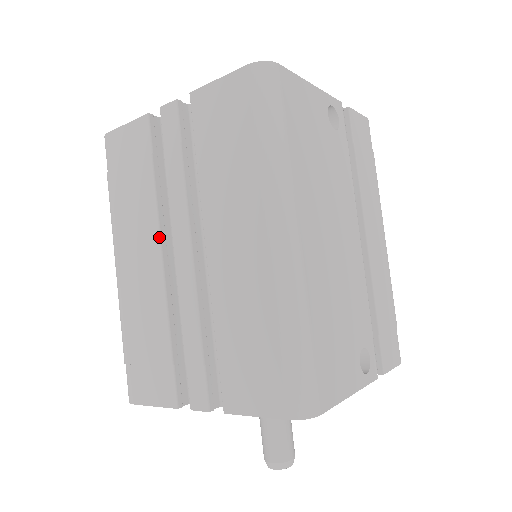
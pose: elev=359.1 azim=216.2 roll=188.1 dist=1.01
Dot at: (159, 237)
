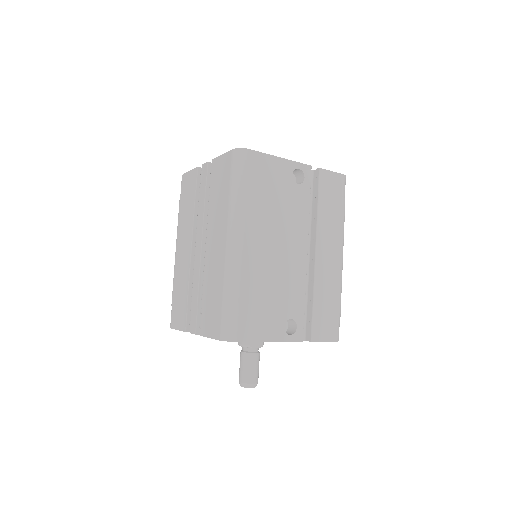
Dot at: (192, 236)
